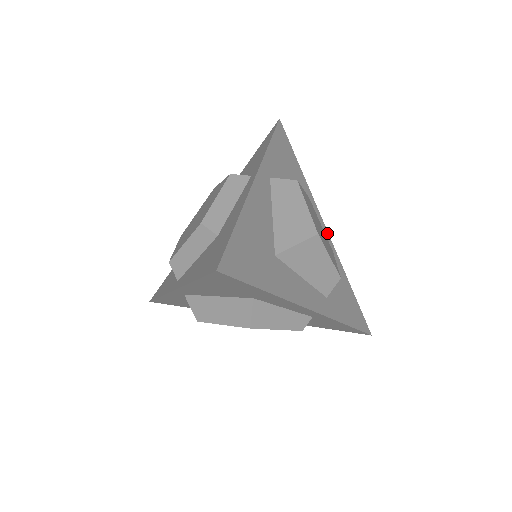
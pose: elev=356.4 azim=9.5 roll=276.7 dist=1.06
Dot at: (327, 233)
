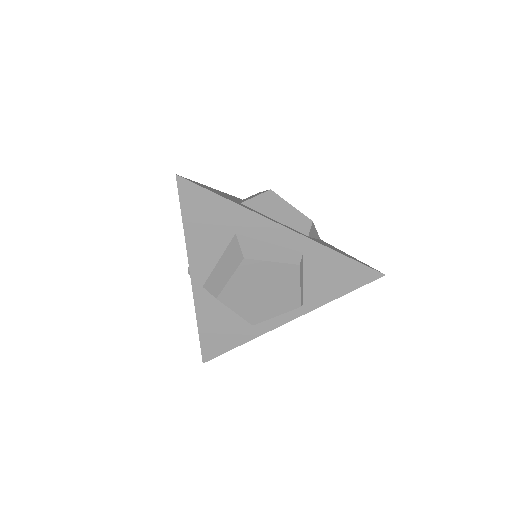
Dot at: occluded
